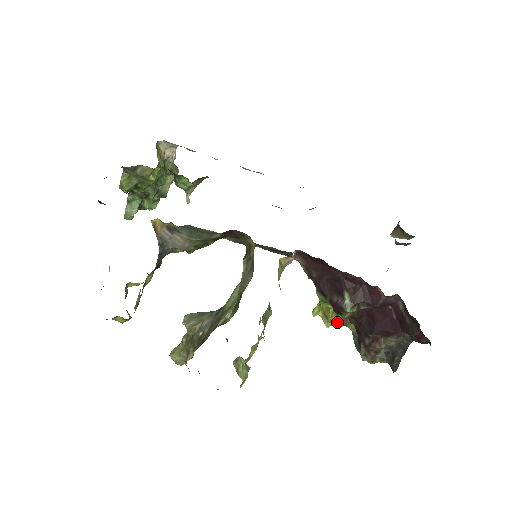
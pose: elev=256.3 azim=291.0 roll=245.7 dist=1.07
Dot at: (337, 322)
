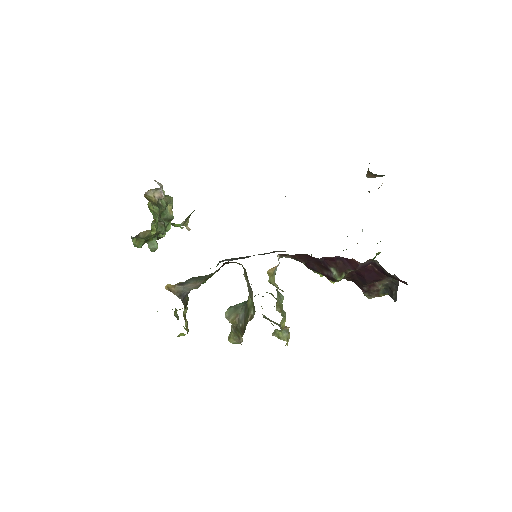
Dot at: occluded
